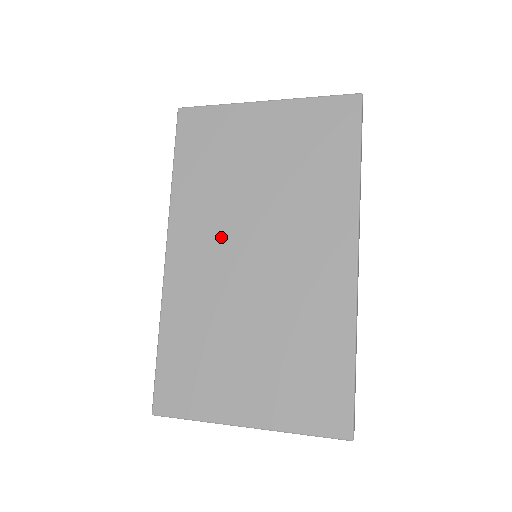
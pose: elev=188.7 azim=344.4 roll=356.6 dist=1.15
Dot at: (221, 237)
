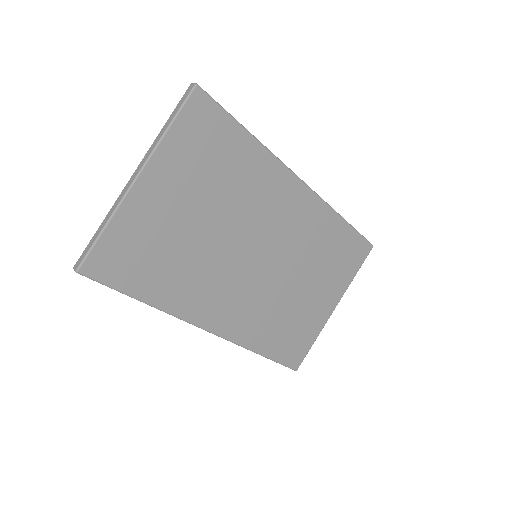
Dot at: (227, 279)
